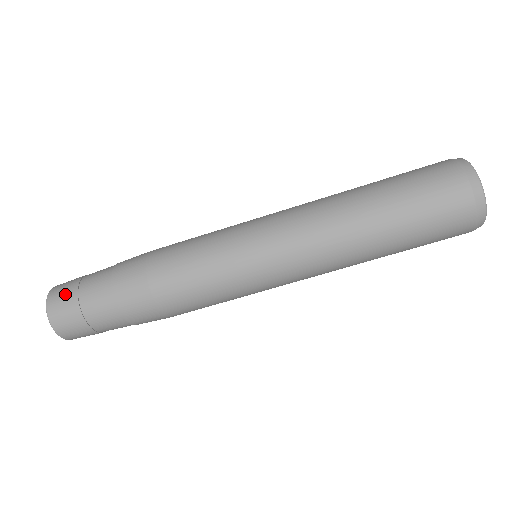
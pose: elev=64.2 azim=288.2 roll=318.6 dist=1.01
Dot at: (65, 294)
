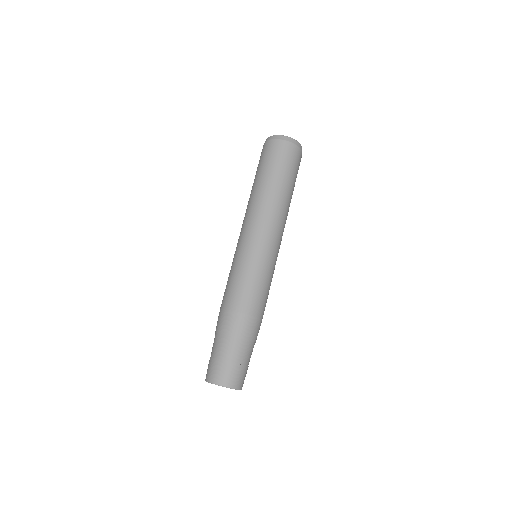
Dot at: (208, 366)
